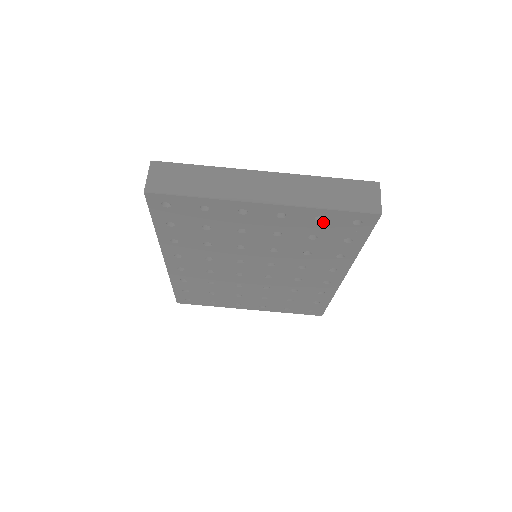
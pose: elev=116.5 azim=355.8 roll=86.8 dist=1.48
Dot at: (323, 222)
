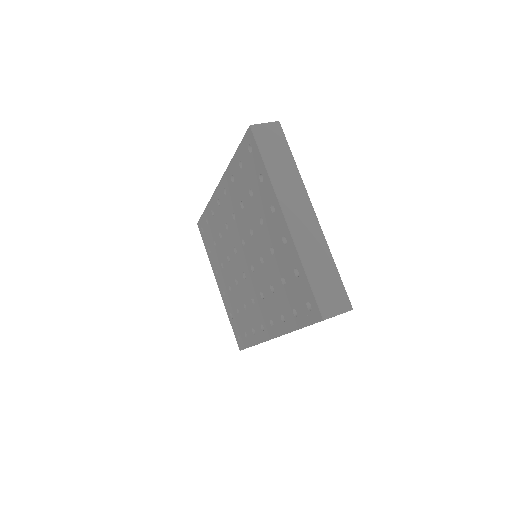
Dot at: (296, 278)
